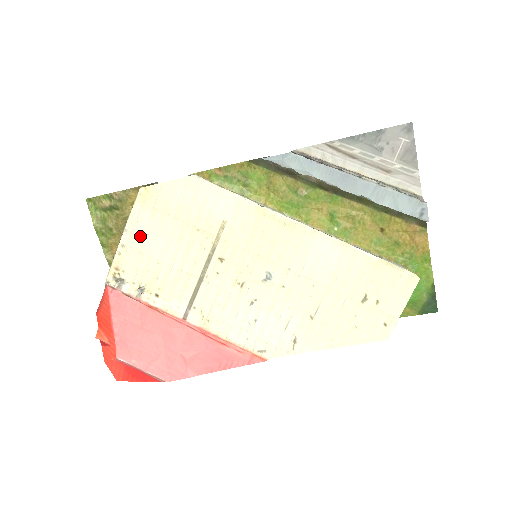
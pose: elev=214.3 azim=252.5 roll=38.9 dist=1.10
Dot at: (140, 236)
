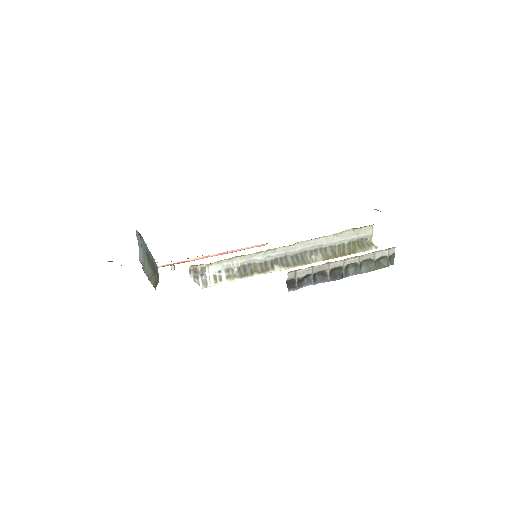
Dot at: occluded
